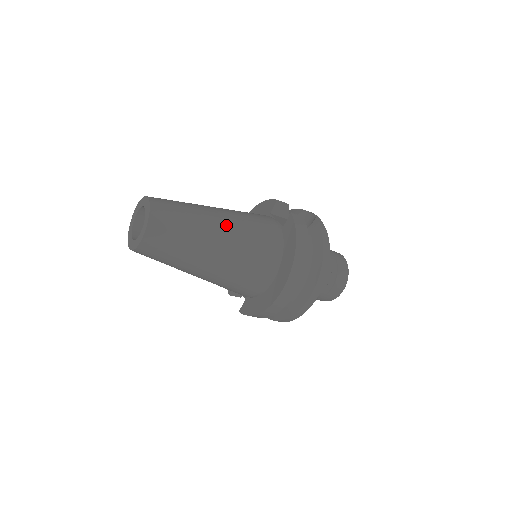
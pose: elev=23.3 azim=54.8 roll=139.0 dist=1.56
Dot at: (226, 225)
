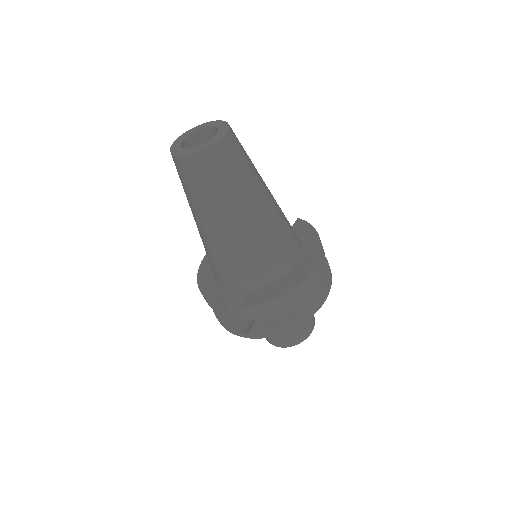
Dot at: occluded
